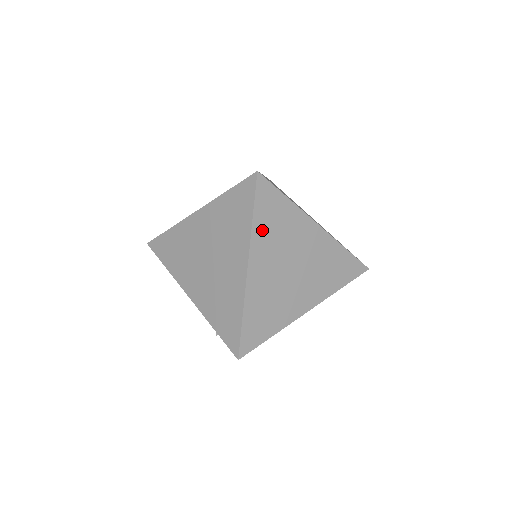
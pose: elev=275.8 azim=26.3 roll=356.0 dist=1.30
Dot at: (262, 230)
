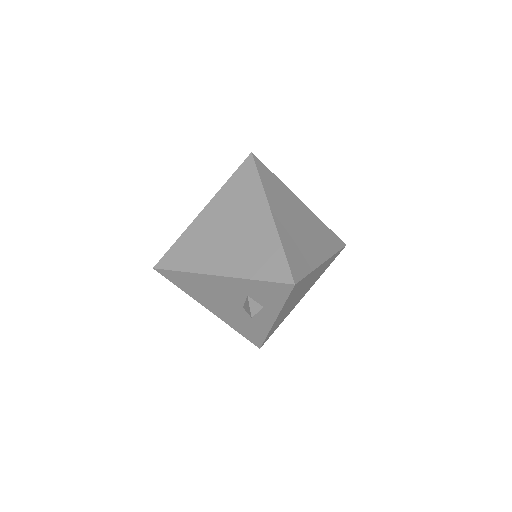
Dot at: (269, 190)
